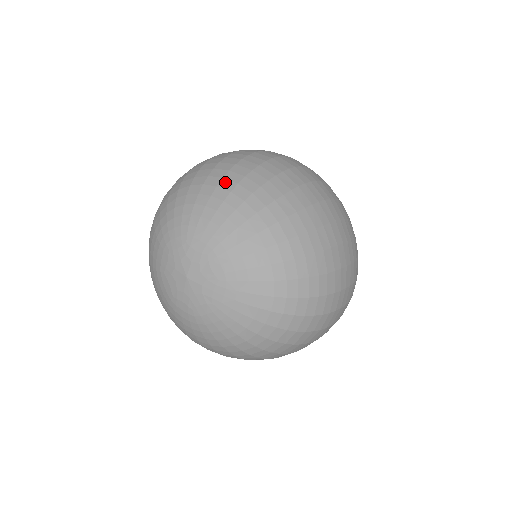
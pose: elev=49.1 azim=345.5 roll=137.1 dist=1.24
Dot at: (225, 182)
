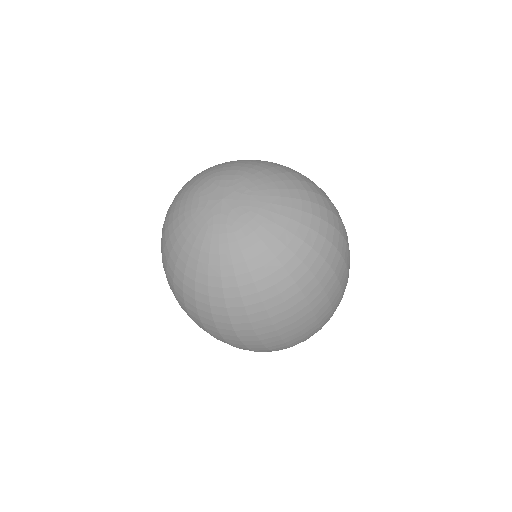
Dot at: occluded
